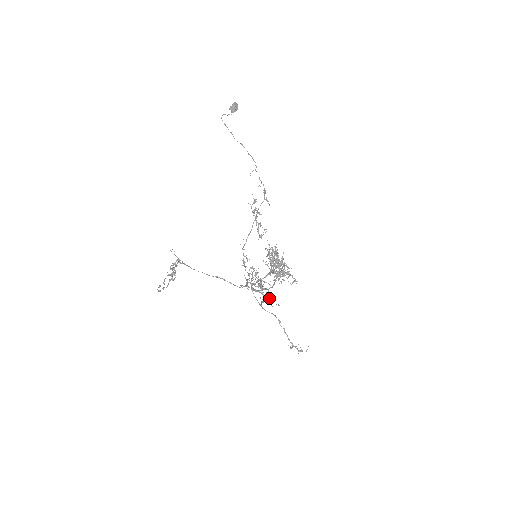
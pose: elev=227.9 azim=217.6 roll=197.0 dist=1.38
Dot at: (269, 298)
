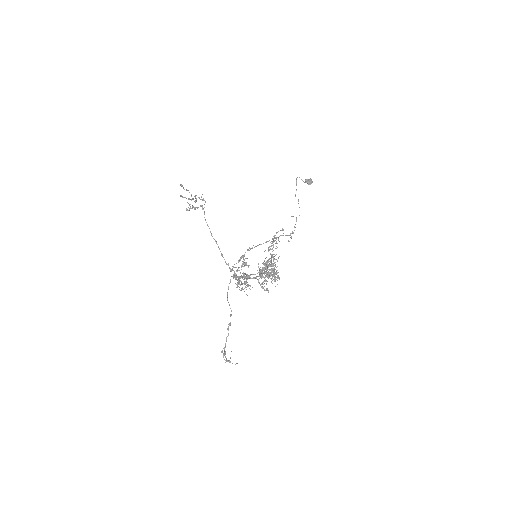
Dot at: (245, 282)
